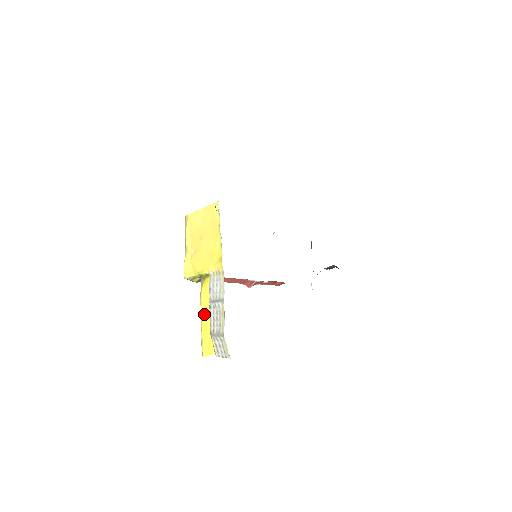
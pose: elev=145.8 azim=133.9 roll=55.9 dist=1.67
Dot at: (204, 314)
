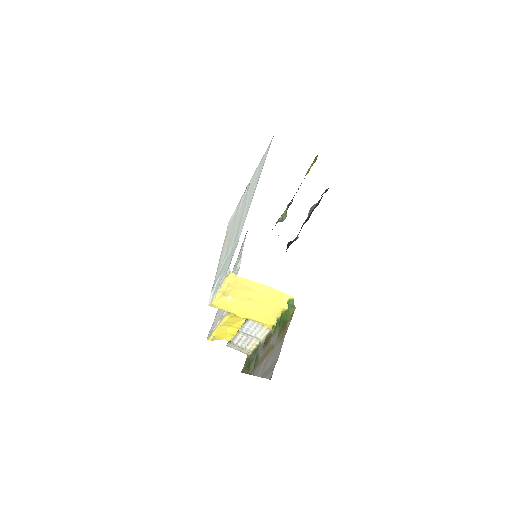
Dot at: (222, 326)
